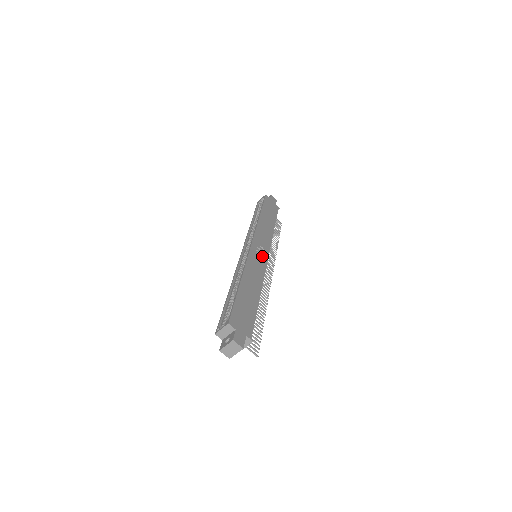
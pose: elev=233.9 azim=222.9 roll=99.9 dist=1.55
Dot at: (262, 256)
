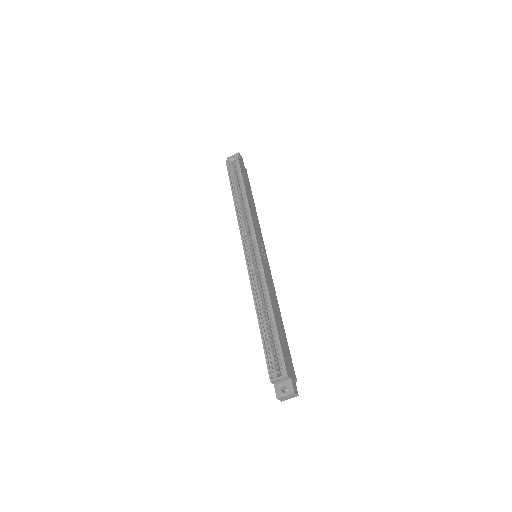
Dot at: (266, 260)
